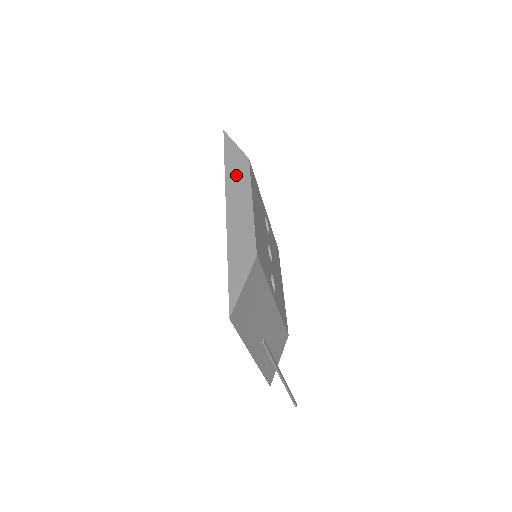
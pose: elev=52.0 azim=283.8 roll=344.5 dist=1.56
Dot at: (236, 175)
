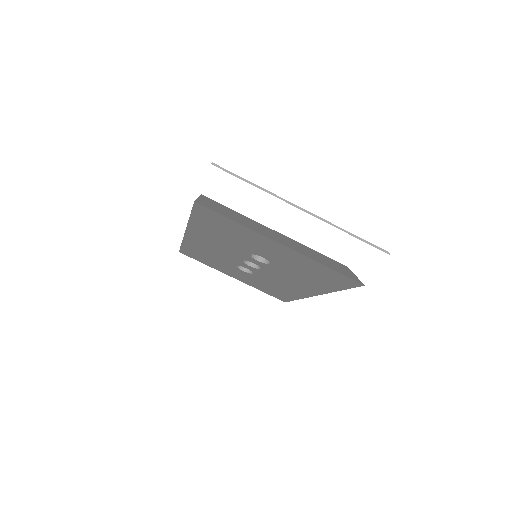
Dot at: occluded
